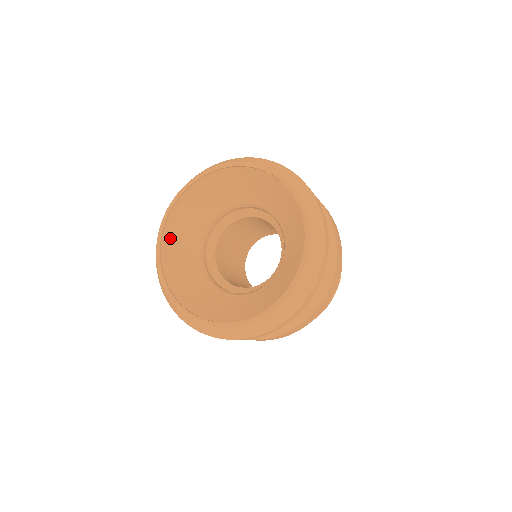
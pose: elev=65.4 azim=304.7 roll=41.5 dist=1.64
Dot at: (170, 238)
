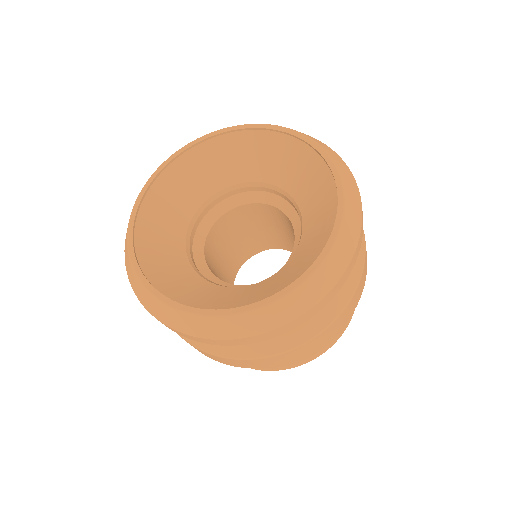
Dot at: (145, 245)
